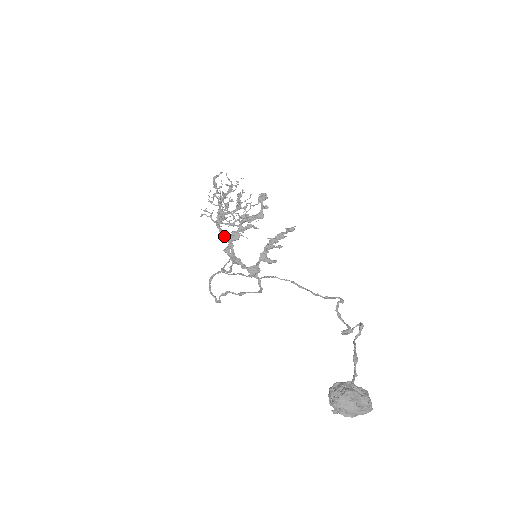
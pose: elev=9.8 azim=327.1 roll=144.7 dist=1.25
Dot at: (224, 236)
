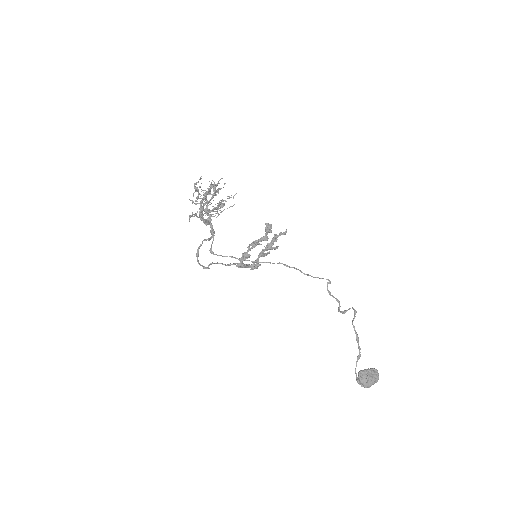
Dot at: (207, 224)
